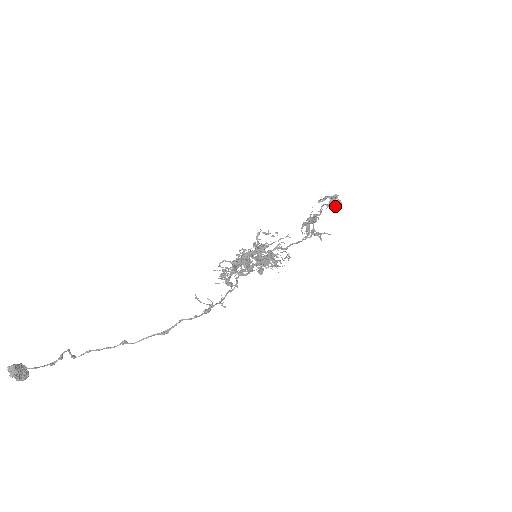
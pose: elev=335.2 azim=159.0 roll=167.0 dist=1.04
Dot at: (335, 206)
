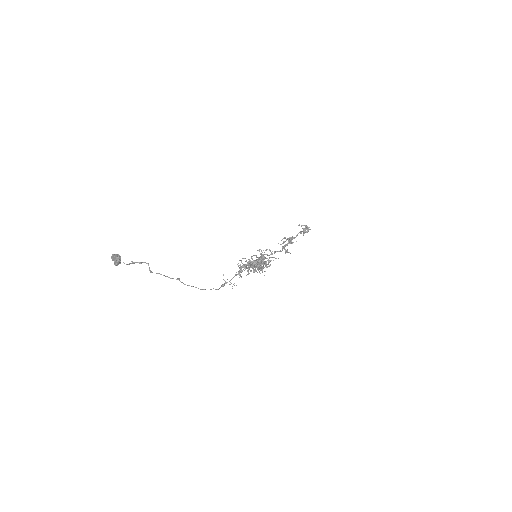
Dot at: occluded
